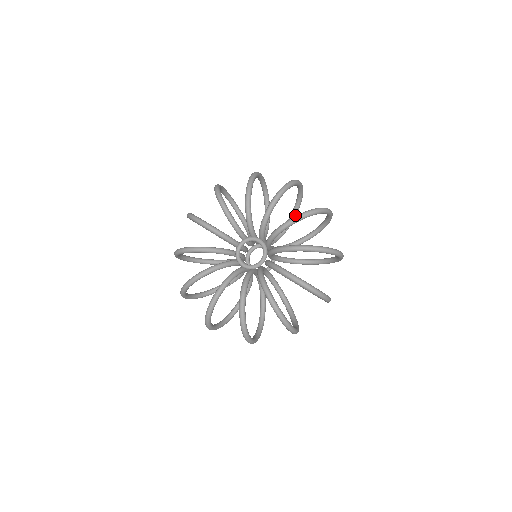
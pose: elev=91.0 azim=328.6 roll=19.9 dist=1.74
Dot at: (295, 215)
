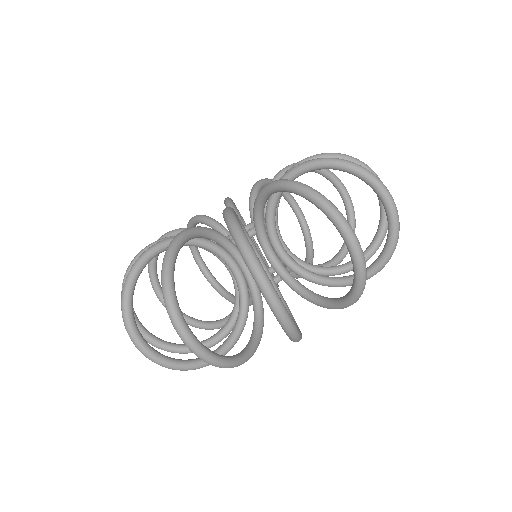
Dot at: (344, 251)
